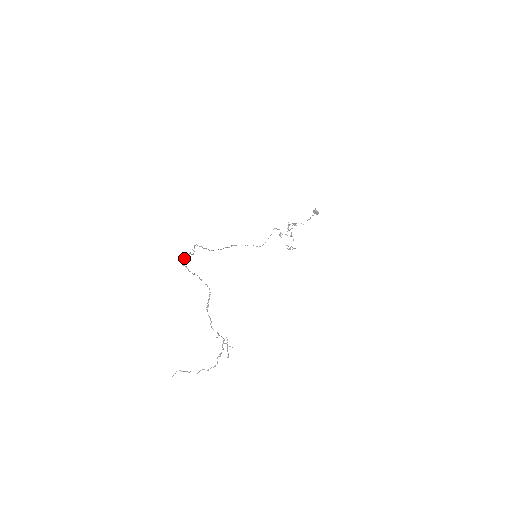
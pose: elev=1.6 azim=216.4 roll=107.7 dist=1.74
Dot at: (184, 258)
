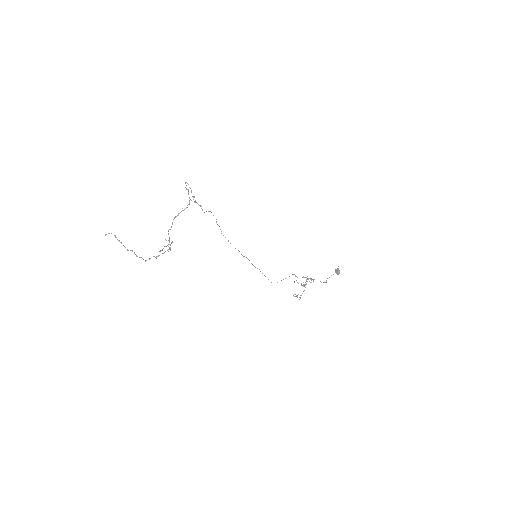
Dot at: occluded
